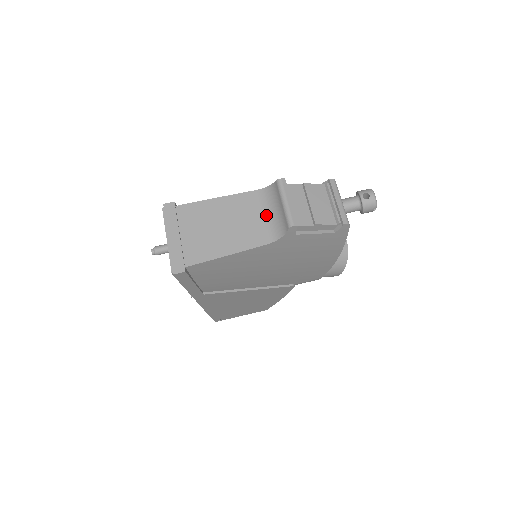
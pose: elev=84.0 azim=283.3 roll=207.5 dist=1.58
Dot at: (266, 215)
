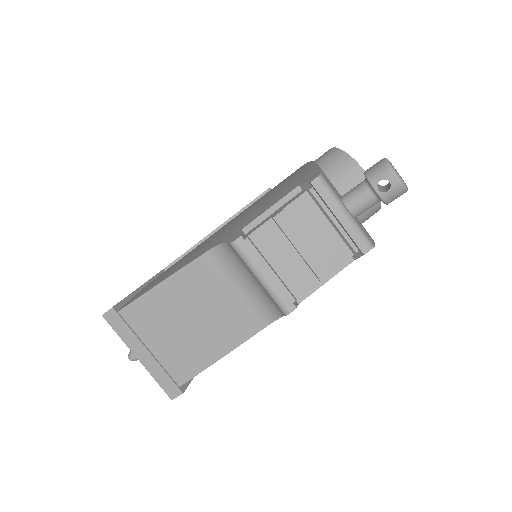
Dot at: (242, 286)
